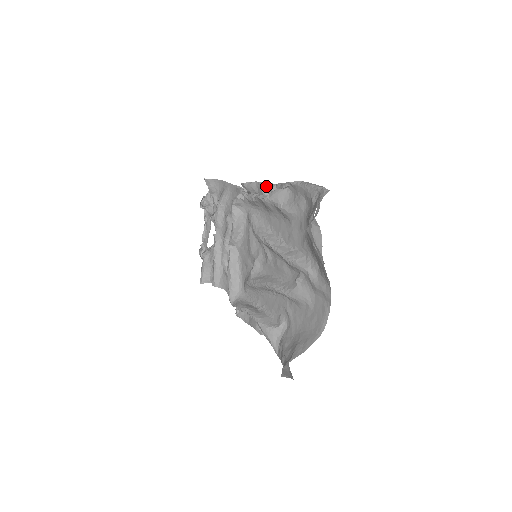
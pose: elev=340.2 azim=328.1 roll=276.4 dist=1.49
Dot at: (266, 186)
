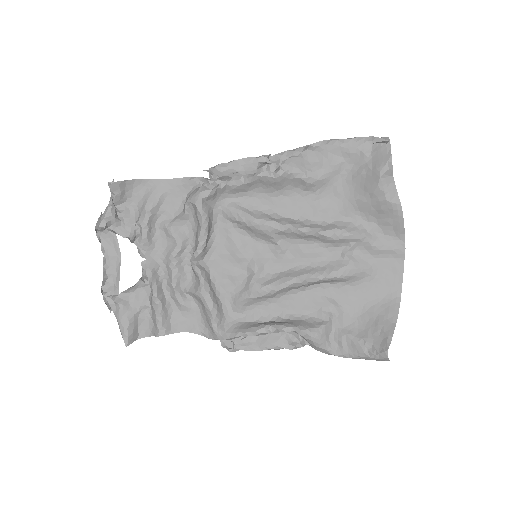
Dot at: (264, 160)
